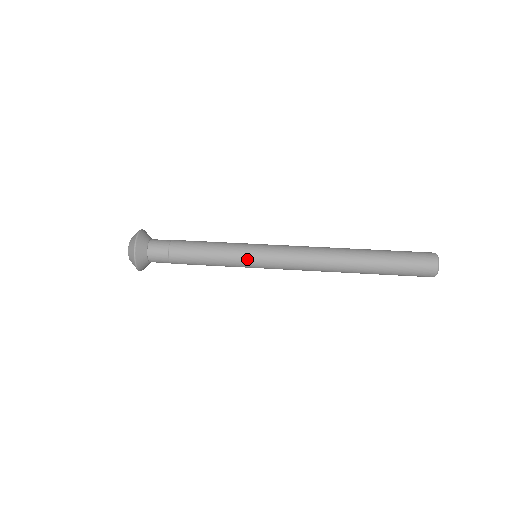
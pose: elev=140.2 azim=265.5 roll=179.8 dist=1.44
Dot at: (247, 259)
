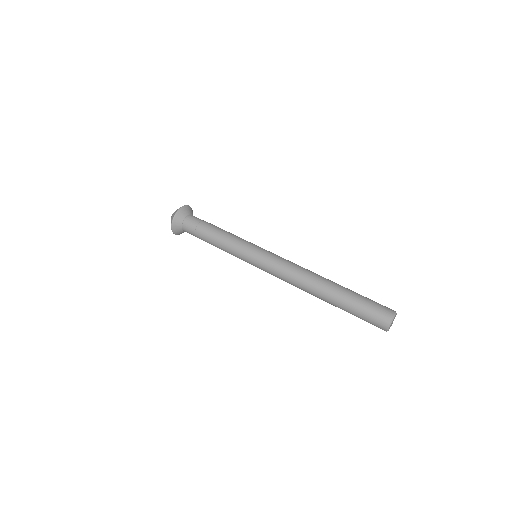
Dot at: (249, 249)
